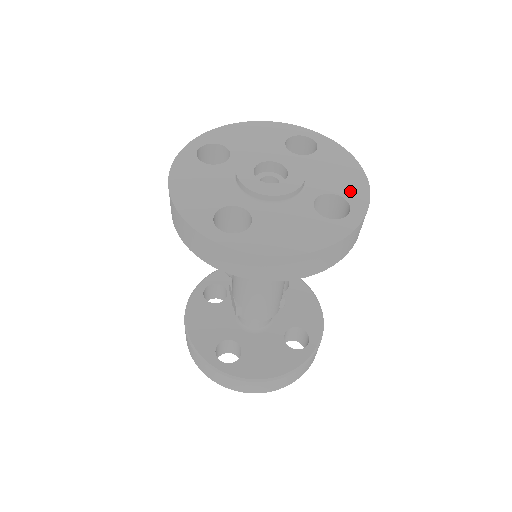
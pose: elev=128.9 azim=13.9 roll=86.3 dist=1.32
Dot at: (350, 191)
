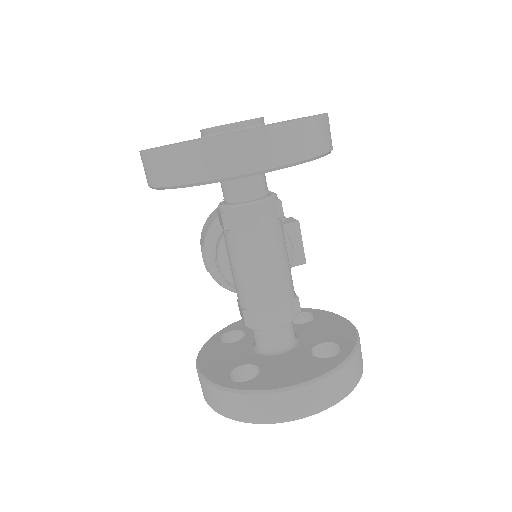
Dot at: occluded
